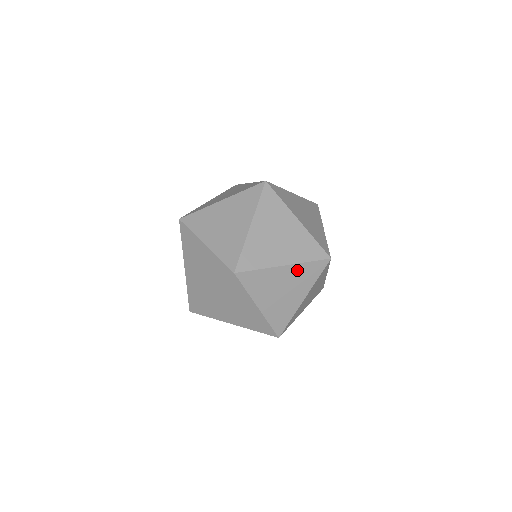
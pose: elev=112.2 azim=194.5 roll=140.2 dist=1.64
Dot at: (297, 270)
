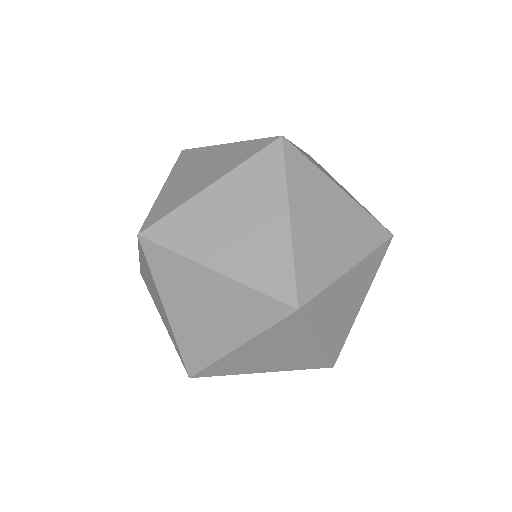
Dot at: (237, 181)
